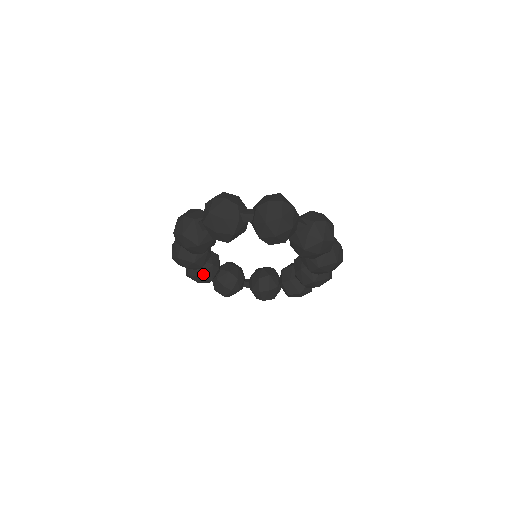
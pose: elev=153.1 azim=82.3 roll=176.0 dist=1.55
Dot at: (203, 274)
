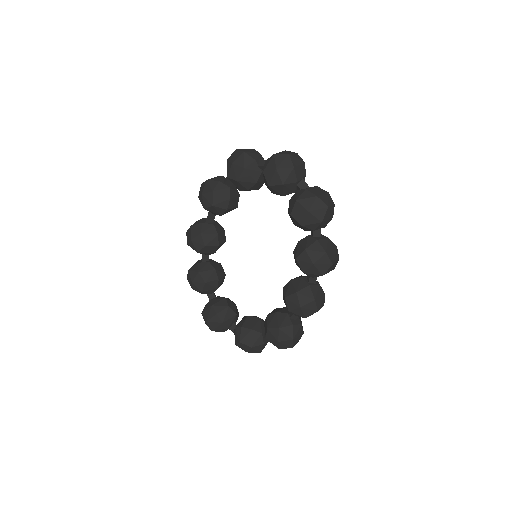
Dot at: (201, 271)
